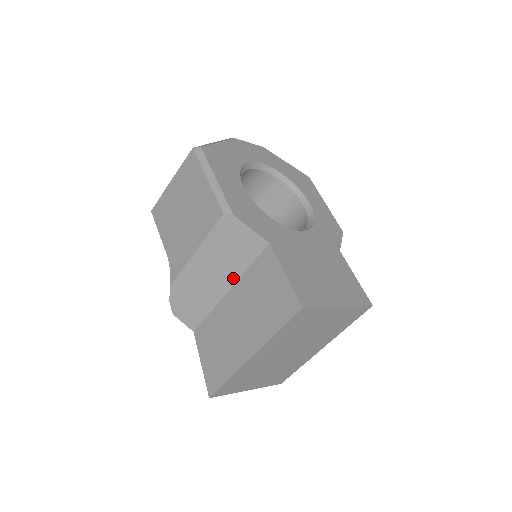
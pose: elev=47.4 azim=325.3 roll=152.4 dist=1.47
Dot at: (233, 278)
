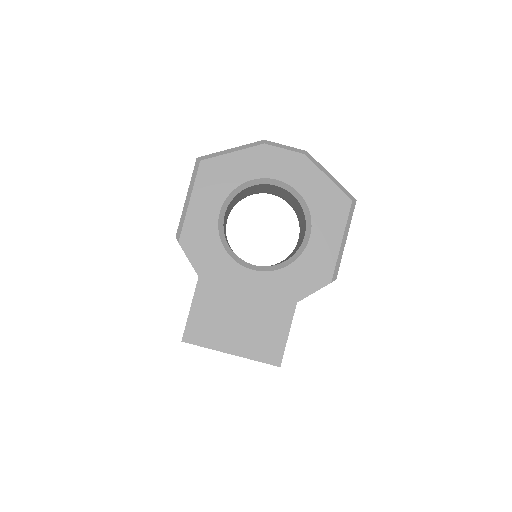
Dot at: occluded
